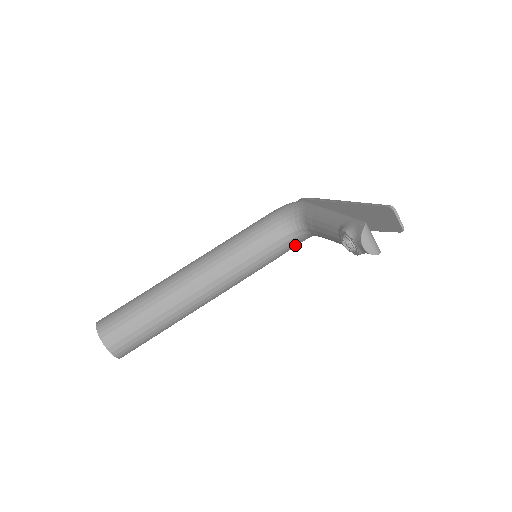
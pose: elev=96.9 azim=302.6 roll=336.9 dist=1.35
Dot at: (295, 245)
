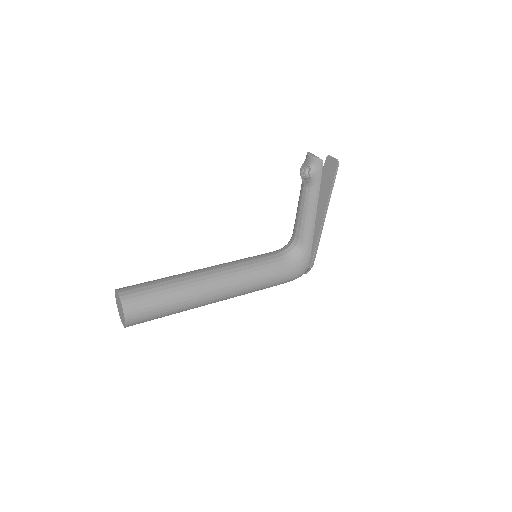
Dot at: (290, 265)
